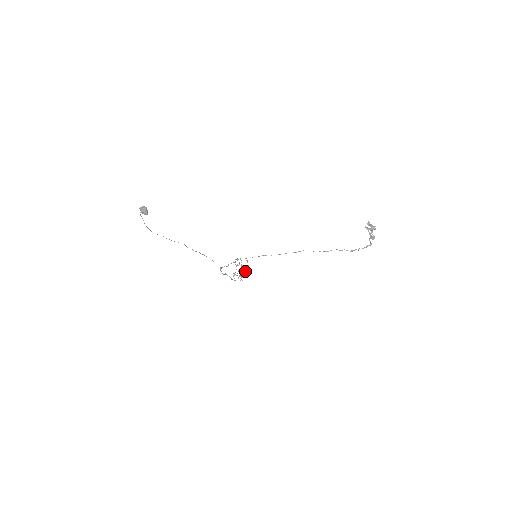
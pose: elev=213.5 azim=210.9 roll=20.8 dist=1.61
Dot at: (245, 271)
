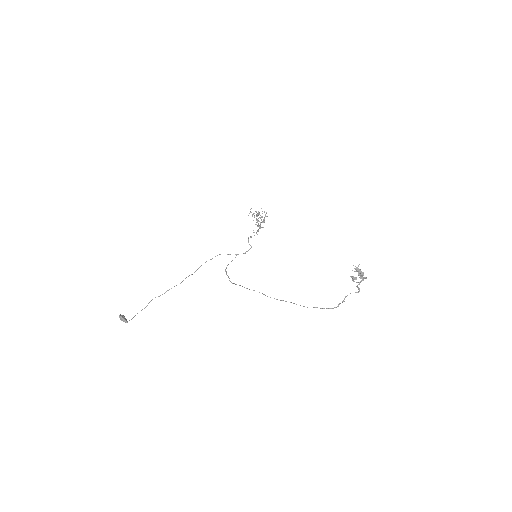
Dot at: (261, 222)
